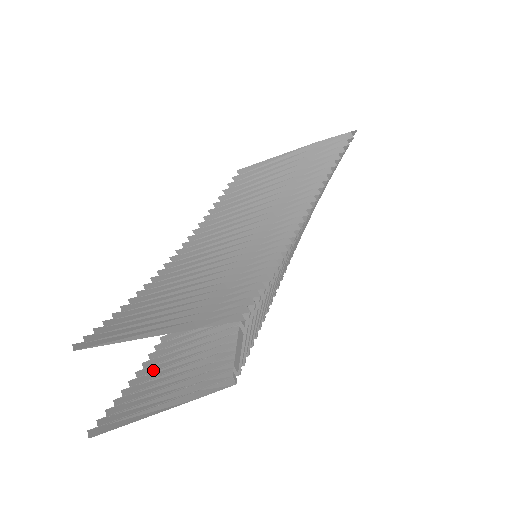
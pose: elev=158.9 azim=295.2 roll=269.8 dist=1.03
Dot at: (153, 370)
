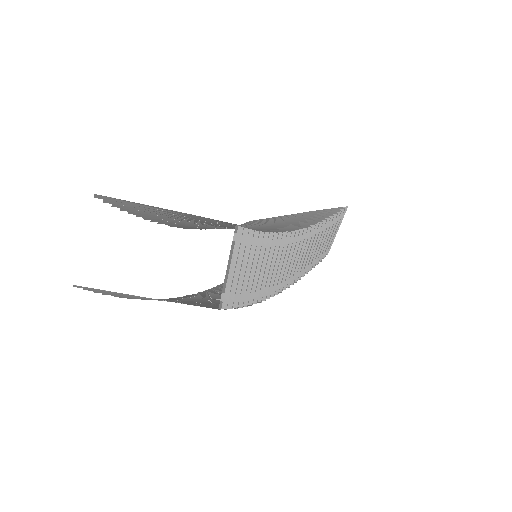
Dot at: (144, 299)
